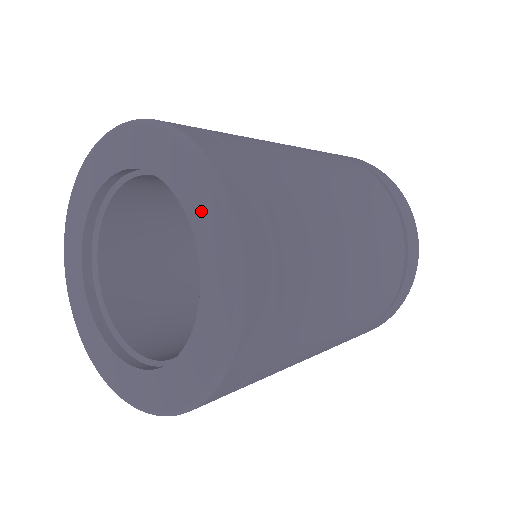
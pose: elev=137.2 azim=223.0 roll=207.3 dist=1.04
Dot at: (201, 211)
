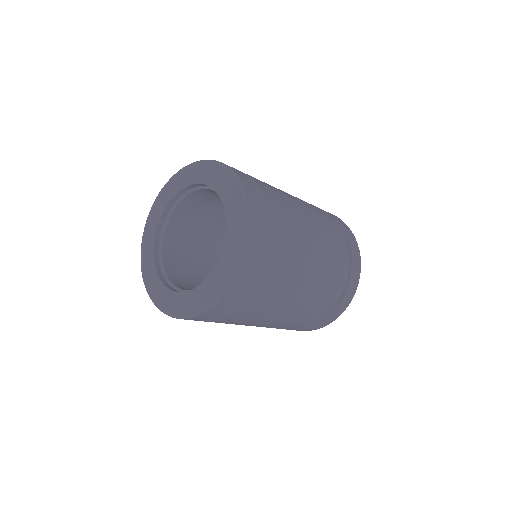
Dot at: (222, 184)
